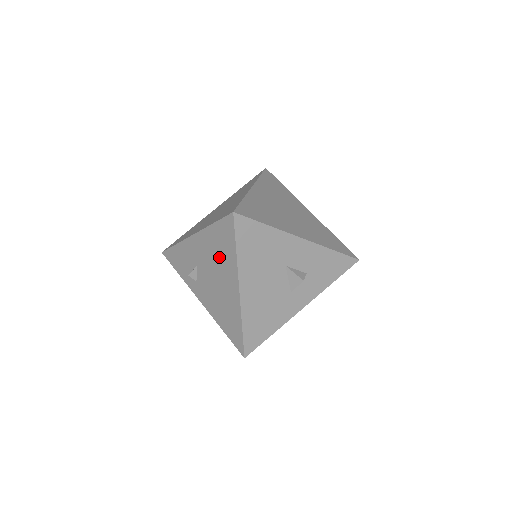
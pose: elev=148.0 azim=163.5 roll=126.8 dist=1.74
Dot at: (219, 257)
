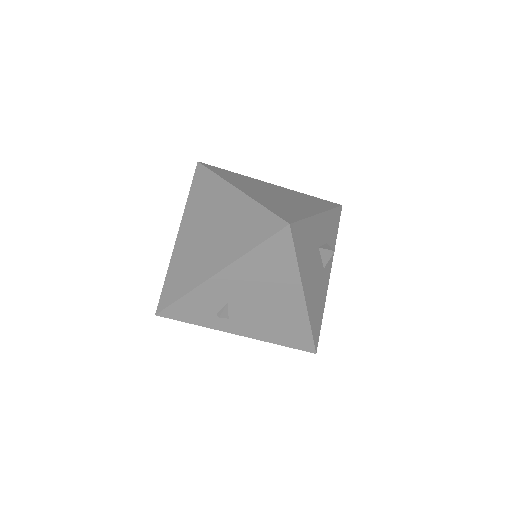
Dot at: (268, 278)
